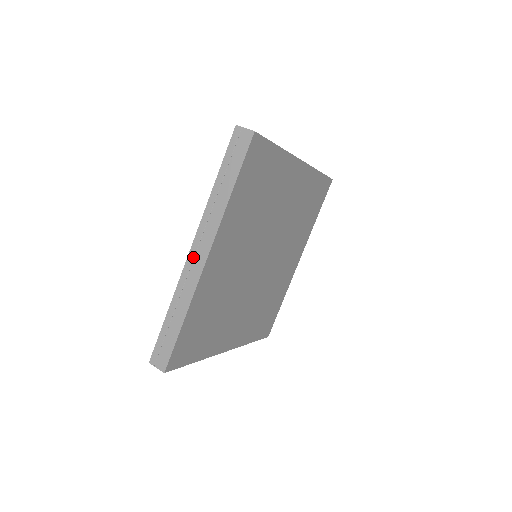
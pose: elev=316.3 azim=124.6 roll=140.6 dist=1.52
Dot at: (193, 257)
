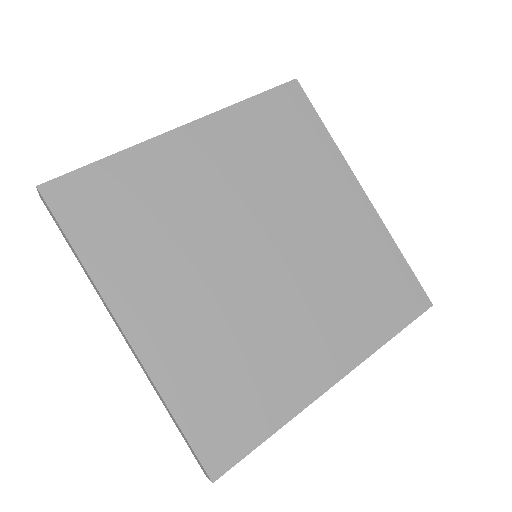
Dot at: occluded
